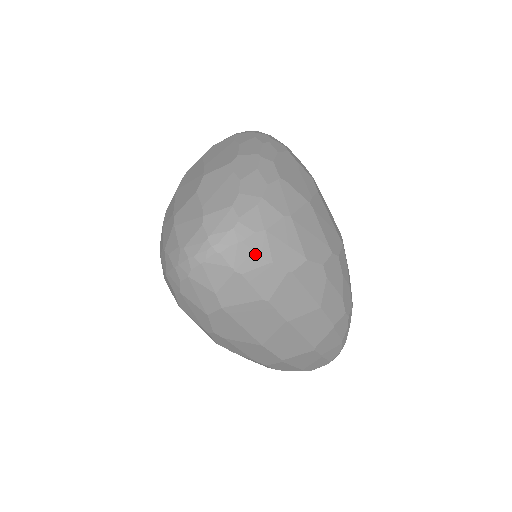
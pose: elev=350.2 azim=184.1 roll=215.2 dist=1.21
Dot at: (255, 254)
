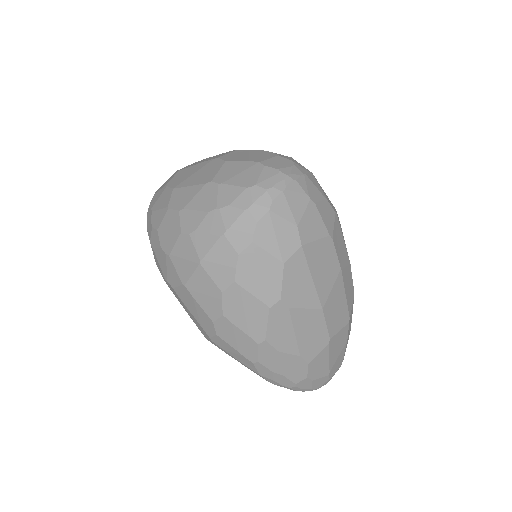
Dot at: (316, 188)
